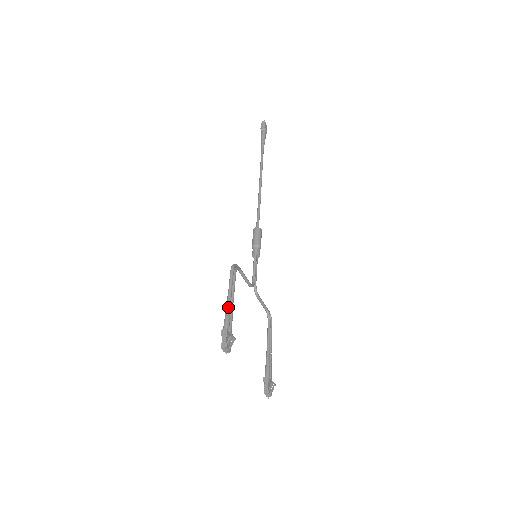
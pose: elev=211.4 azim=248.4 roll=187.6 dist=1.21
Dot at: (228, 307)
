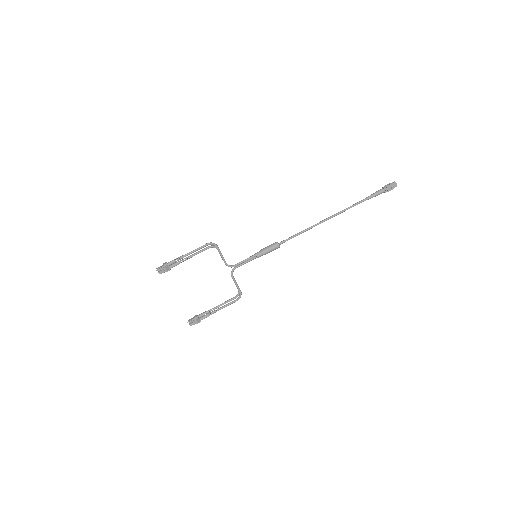
Dot at: (183, 257)
